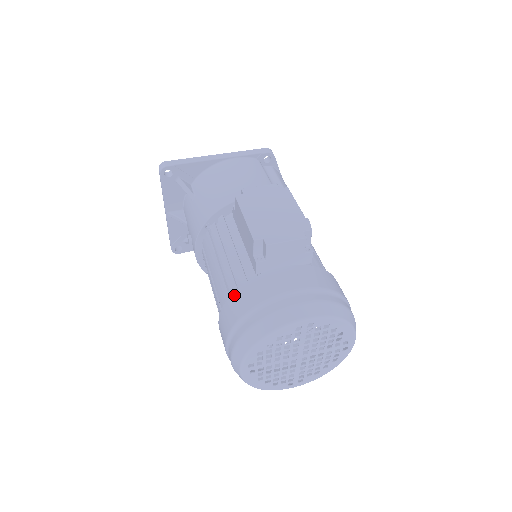
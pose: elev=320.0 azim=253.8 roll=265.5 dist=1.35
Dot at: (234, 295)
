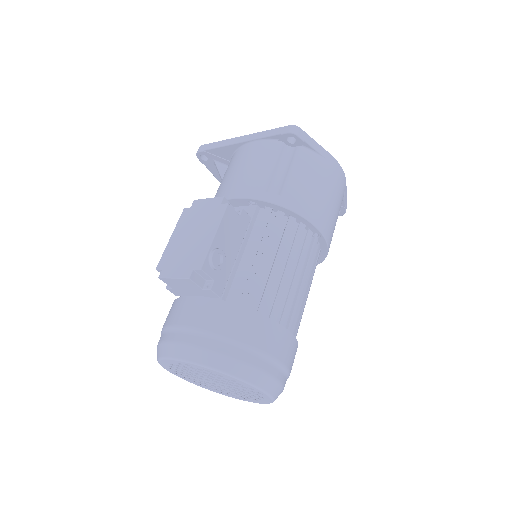
Dot at: occluded
